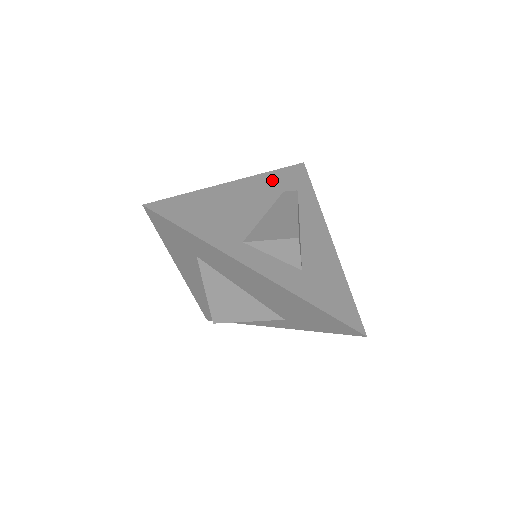
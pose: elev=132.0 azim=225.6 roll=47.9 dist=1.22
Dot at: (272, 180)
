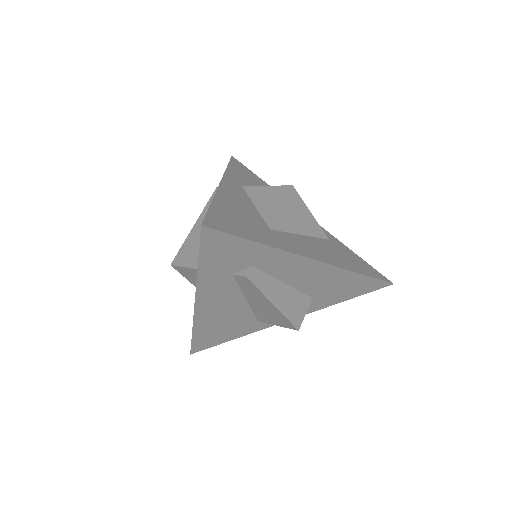
Dot at: (211, 278)
